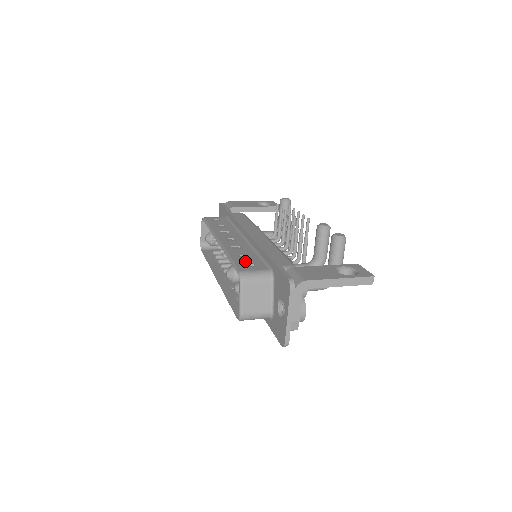
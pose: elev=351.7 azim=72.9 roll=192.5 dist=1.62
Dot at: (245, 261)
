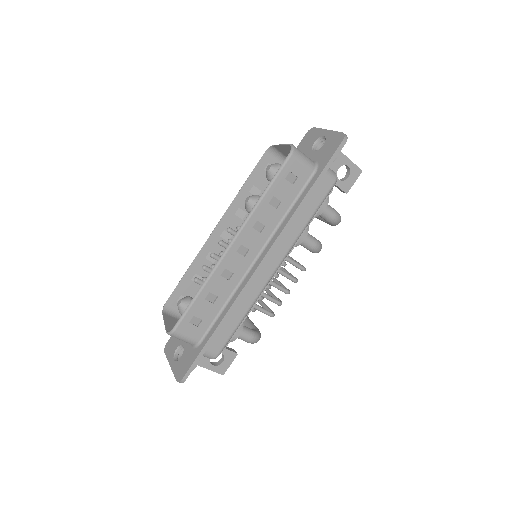
Dot at: (261, 178)
